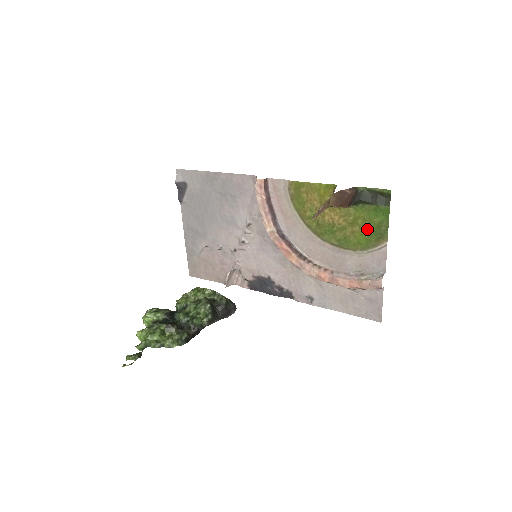
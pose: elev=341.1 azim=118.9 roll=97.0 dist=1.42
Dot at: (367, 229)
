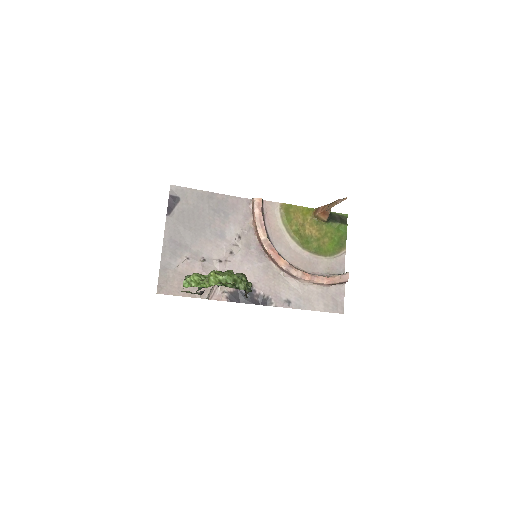
Dot at: (333, 240)
